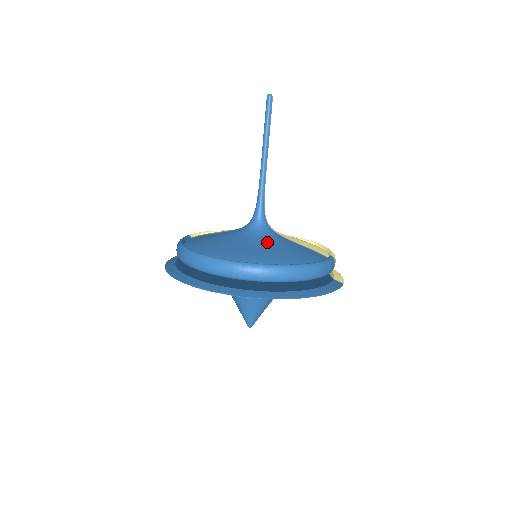
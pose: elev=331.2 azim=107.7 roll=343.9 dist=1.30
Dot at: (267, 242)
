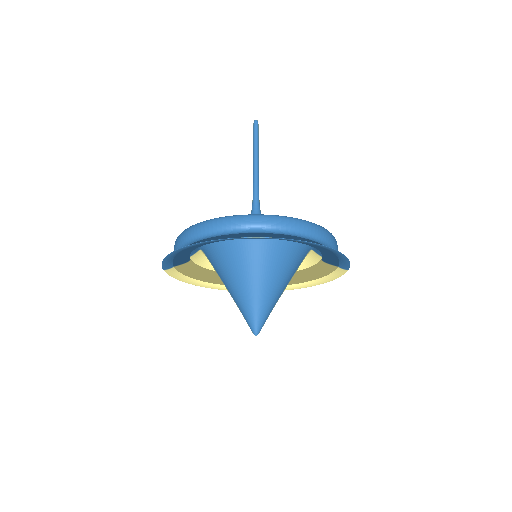
Dot at: occluded
